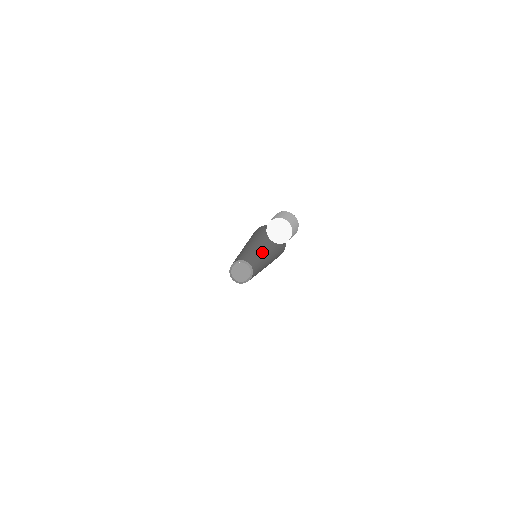
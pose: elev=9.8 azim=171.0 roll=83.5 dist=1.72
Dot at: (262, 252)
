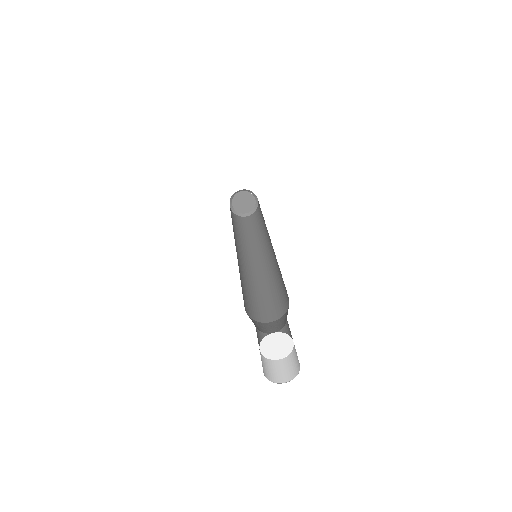
Dot at: occluded
